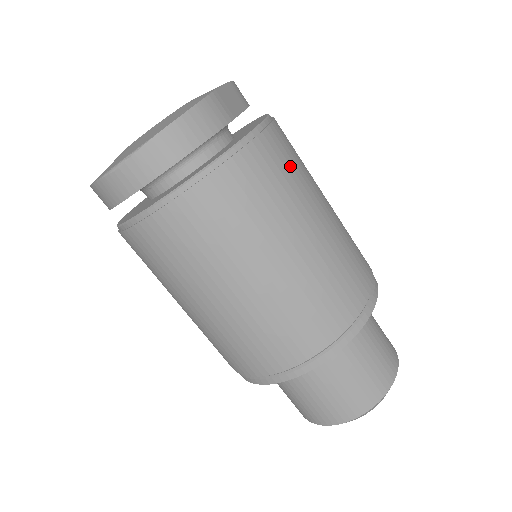
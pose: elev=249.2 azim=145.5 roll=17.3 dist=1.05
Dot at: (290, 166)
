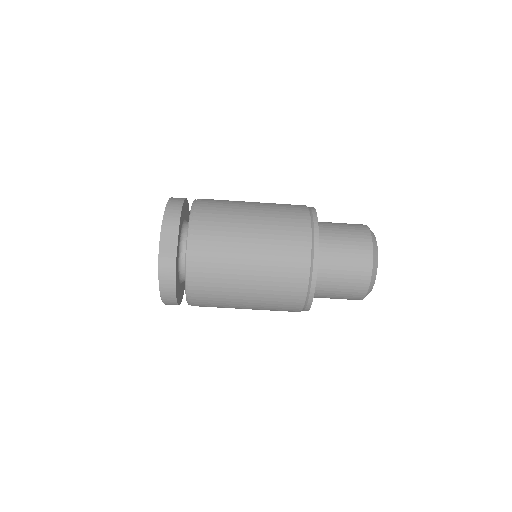
Dot at: (215, 252)
